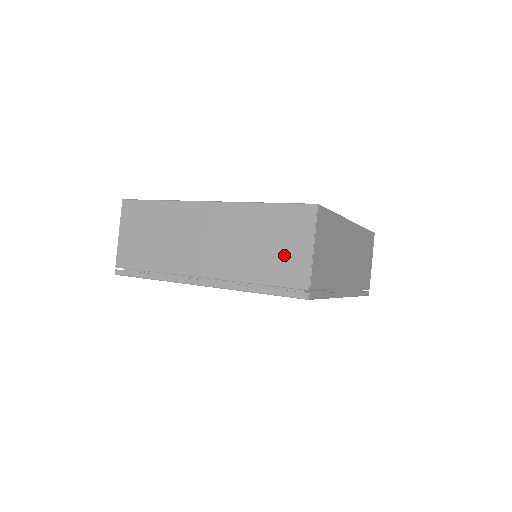
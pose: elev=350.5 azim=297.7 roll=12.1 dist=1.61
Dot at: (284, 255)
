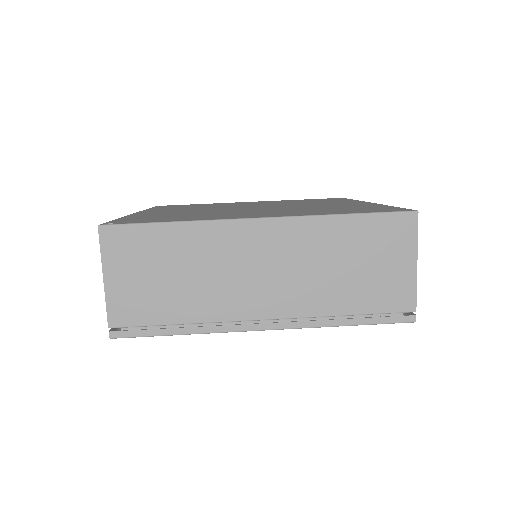
Dot at: (381, 276)
